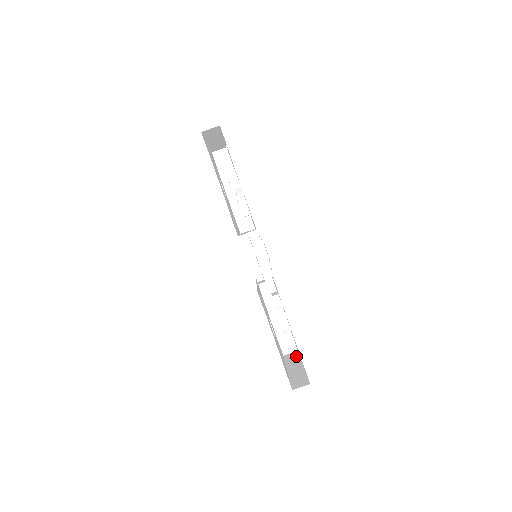
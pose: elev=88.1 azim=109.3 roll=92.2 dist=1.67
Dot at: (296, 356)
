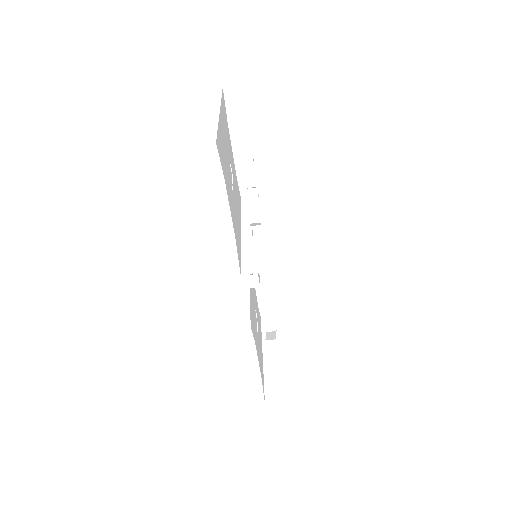
Dot at: occluded
